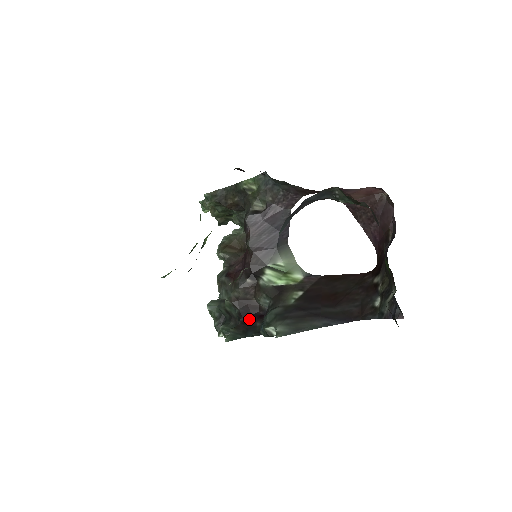
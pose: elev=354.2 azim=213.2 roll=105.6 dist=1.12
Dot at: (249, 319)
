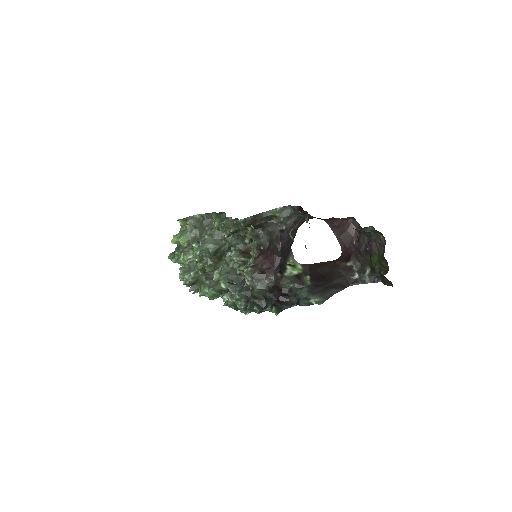
Dot at: (279, 298)
